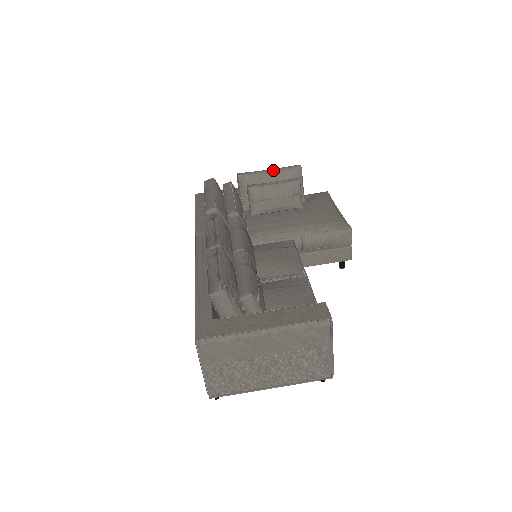
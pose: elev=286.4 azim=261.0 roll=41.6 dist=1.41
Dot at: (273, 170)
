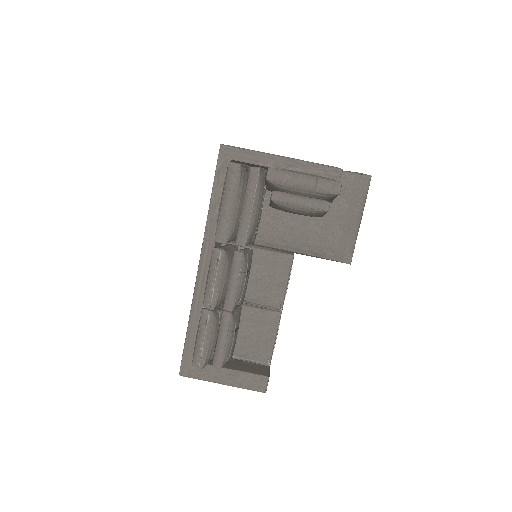
Dot at: (307, 186)
